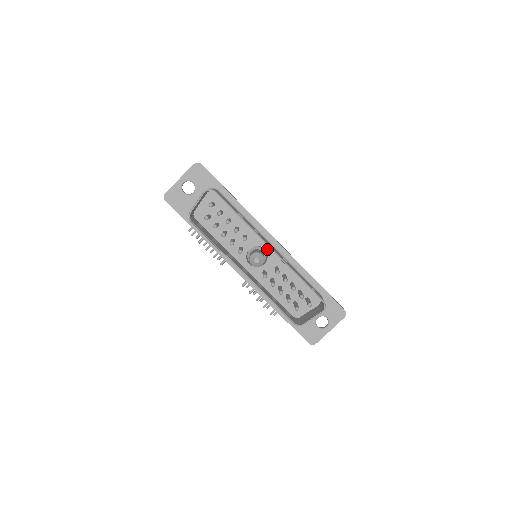
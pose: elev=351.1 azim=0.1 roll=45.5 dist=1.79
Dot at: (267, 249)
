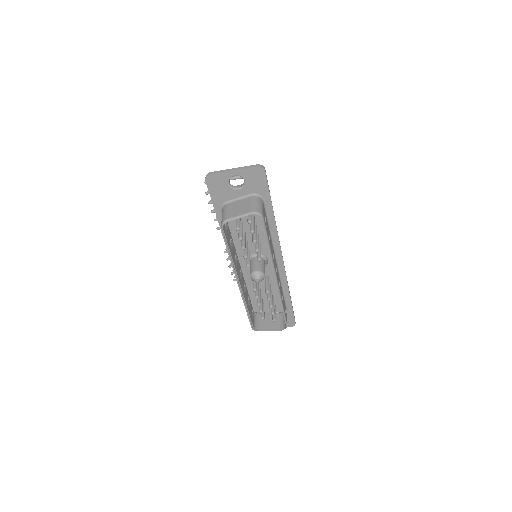
Dot at: (270, 261)
